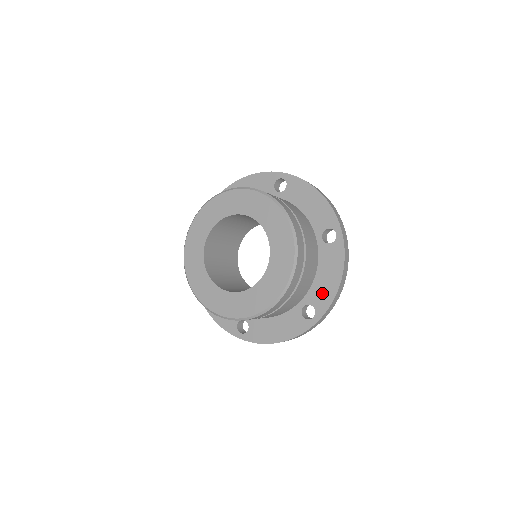
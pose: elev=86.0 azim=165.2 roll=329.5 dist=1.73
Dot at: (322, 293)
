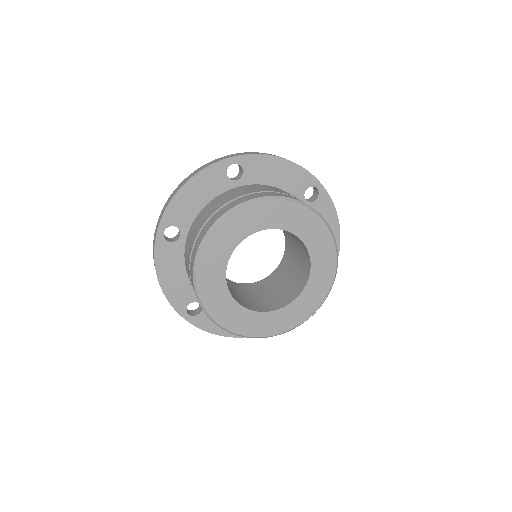
Dot at: occluded
